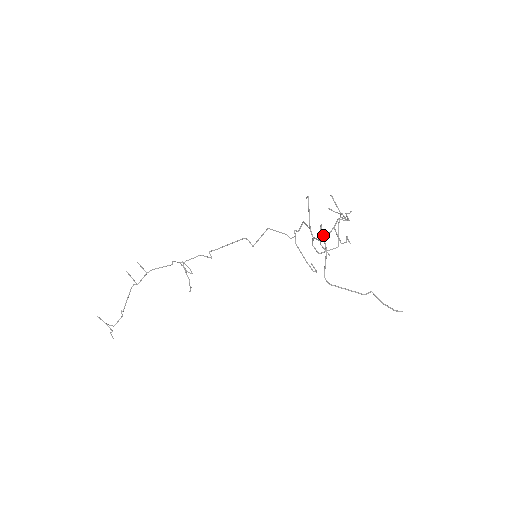
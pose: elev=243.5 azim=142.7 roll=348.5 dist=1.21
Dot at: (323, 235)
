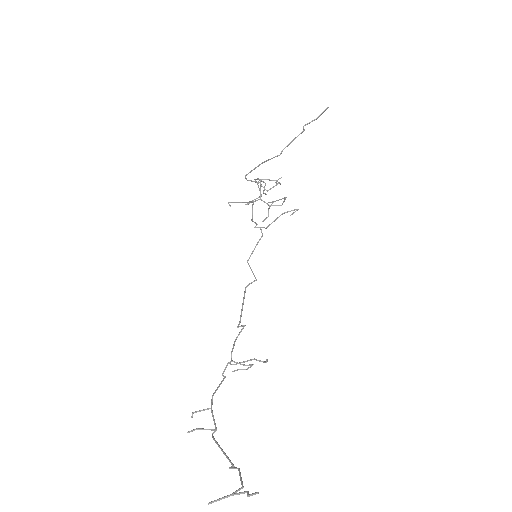
Dot at: (251, 171)
